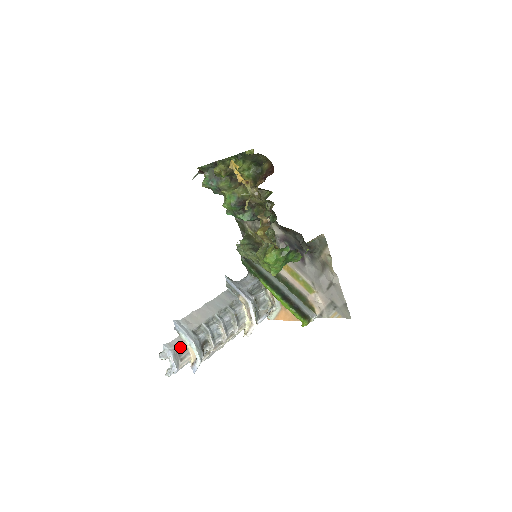
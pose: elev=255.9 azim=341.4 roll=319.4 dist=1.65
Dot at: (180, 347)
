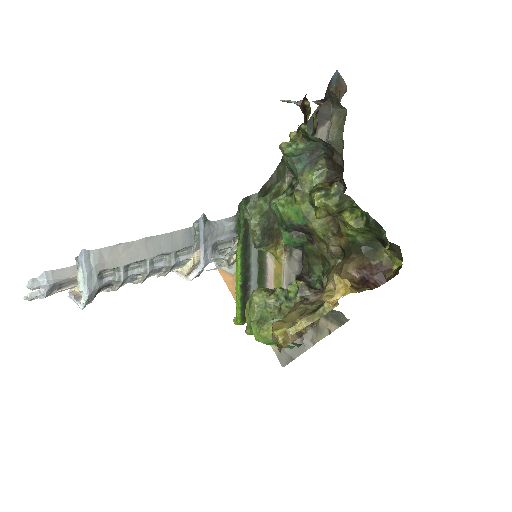
Dot at: (68, 280)
